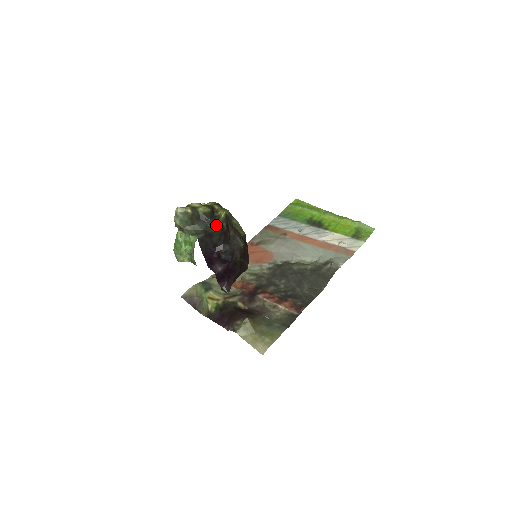
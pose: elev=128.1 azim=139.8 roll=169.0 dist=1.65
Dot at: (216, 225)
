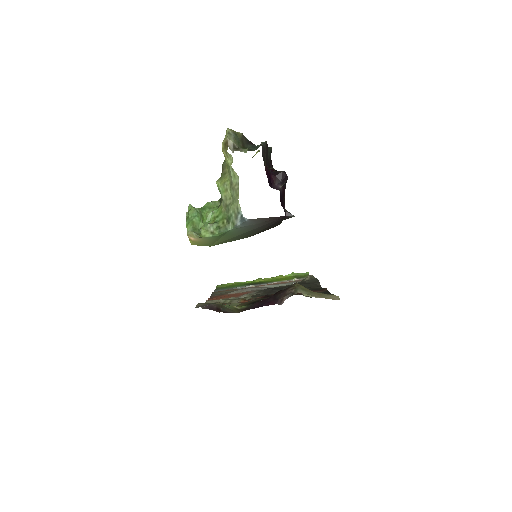
Dot at: occluded
